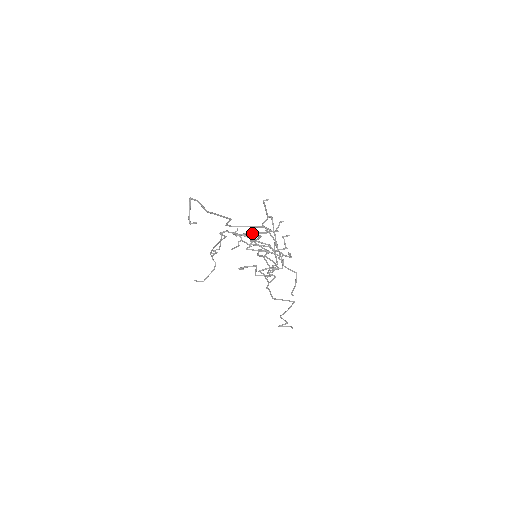
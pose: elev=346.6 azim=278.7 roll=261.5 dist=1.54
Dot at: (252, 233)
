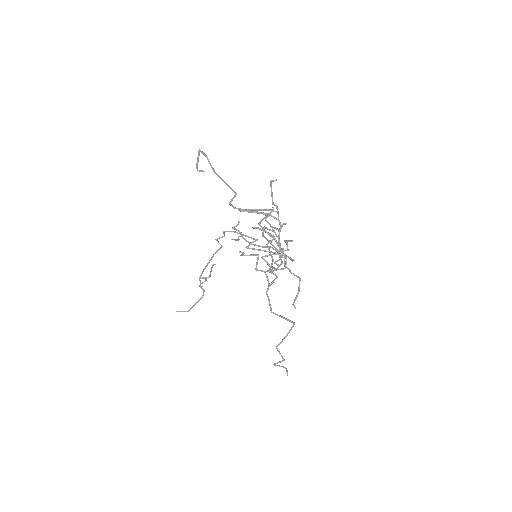
Dot at: (258, 210)
